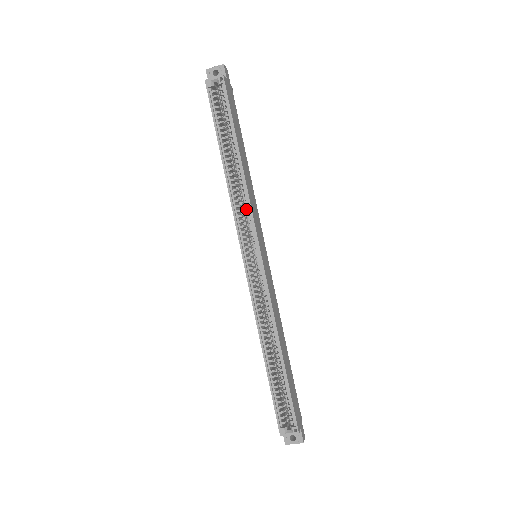
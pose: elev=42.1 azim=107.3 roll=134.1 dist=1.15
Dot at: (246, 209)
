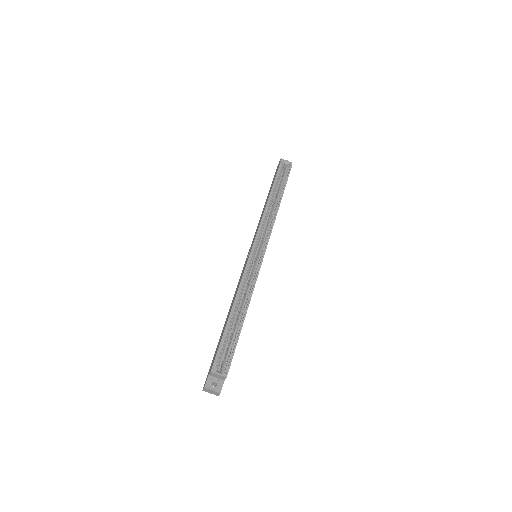
Dot at: (269, 226)
